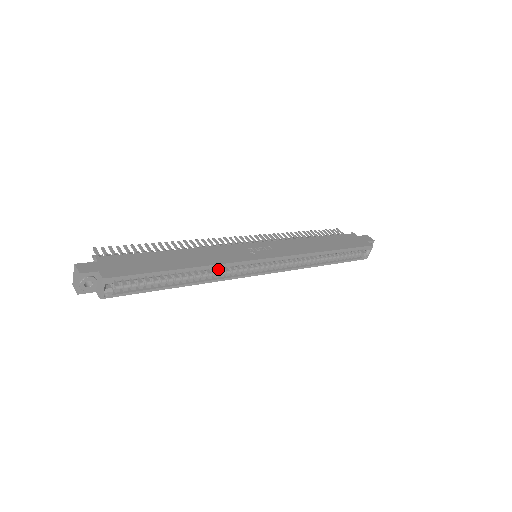
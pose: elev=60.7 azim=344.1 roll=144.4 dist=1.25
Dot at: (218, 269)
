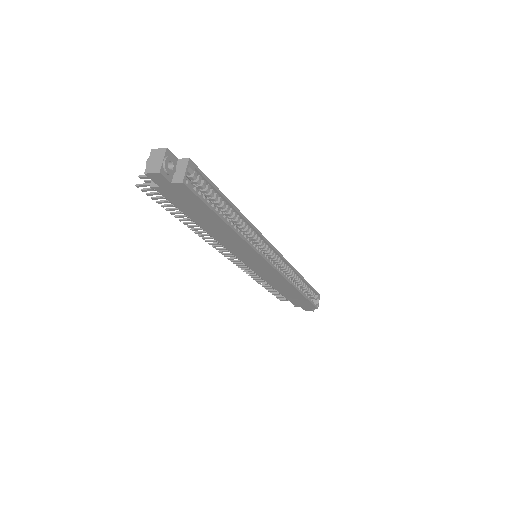
Dot at: occluded
